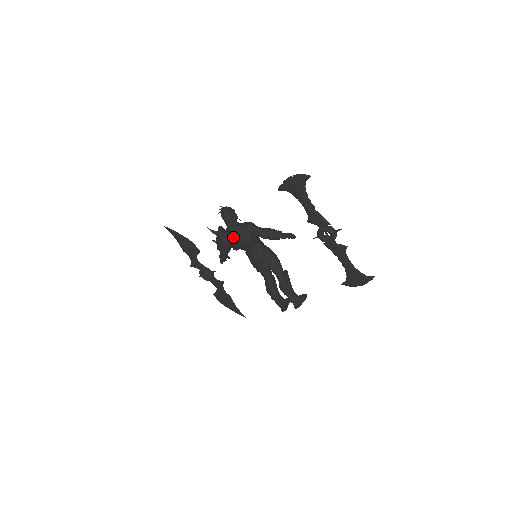
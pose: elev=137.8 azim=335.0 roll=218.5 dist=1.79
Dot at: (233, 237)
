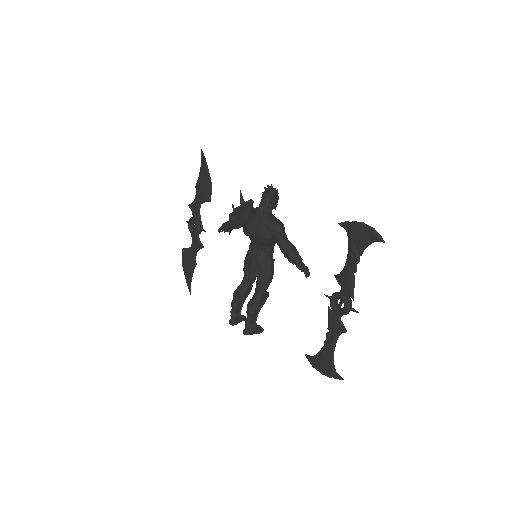
Dot at: (255, 221)
